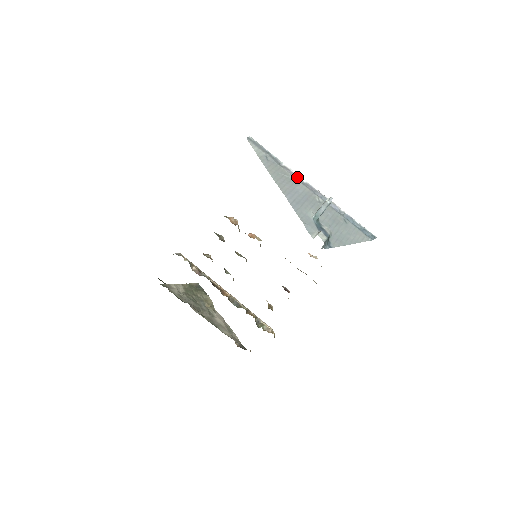
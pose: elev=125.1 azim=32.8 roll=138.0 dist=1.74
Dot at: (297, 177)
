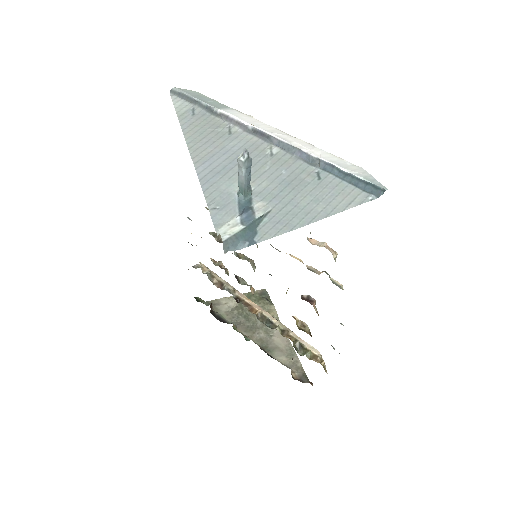
Dot at: (239, 124)
